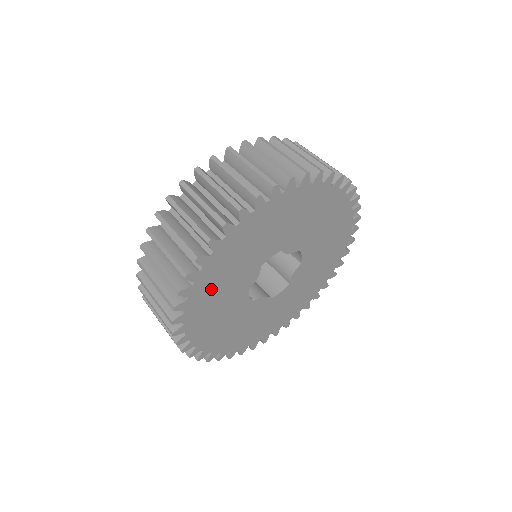
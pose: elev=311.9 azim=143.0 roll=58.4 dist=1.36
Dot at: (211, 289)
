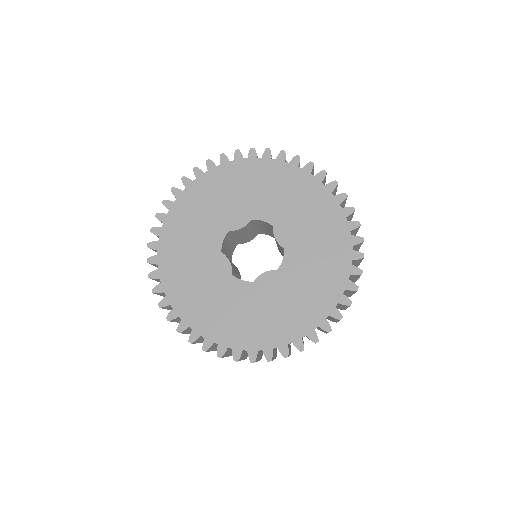
Dot at: (188, 291)
